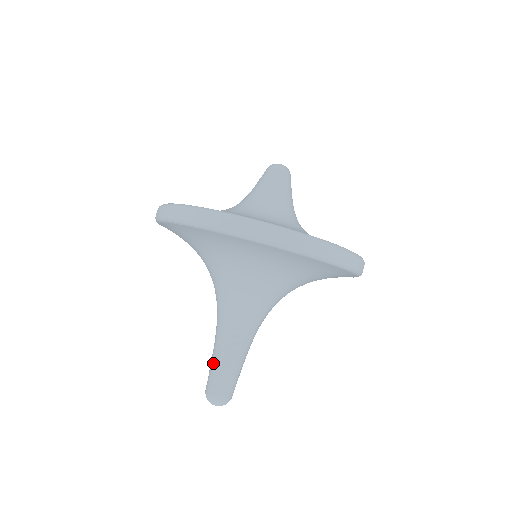
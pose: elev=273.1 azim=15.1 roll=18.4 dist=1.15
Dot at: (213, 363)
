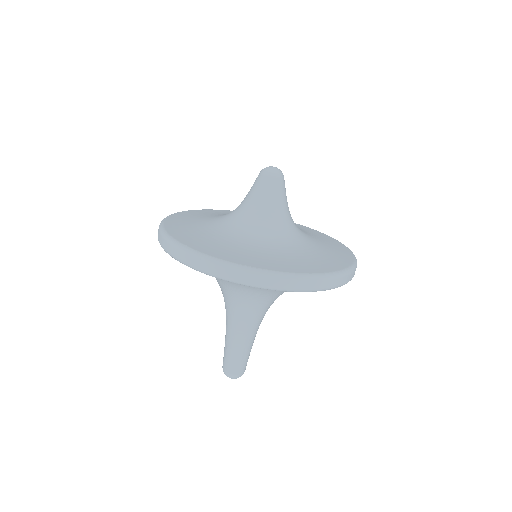
Dot at: (238, 354)
